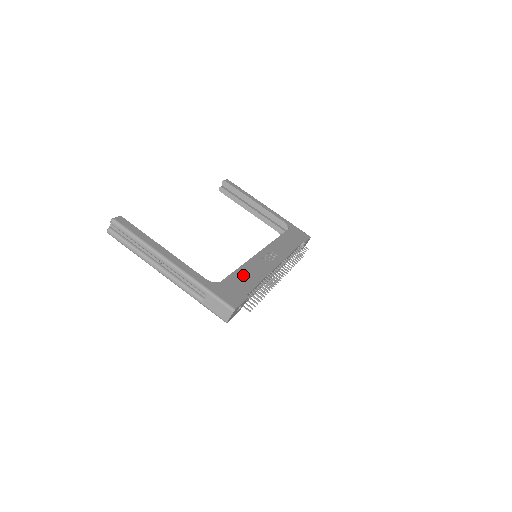
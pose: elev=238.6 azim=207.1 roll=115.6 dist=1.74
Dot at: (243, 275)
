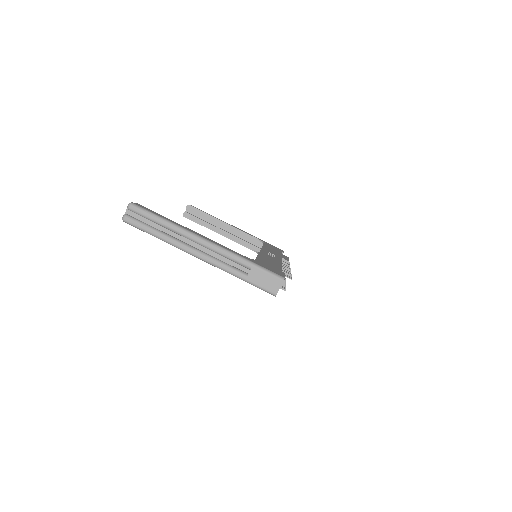
Dot at: (266, 260)
